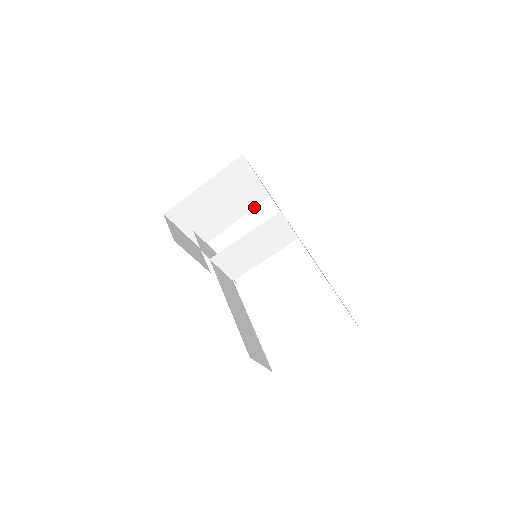
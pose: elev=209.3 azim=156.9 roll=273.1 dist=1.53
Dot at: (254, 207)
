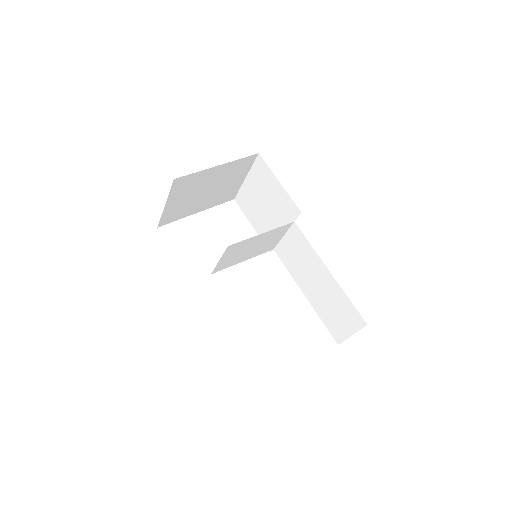
Dot at: (219, 204)
